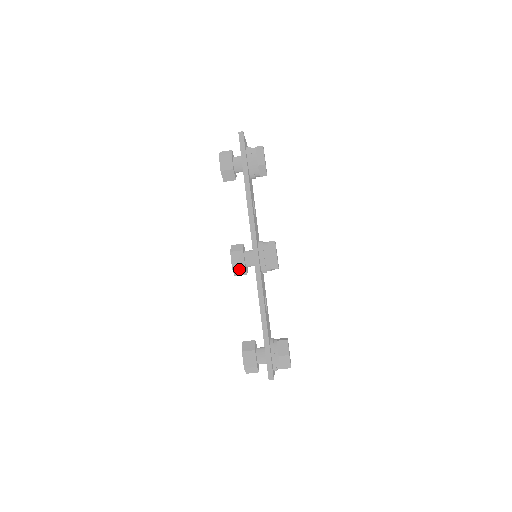
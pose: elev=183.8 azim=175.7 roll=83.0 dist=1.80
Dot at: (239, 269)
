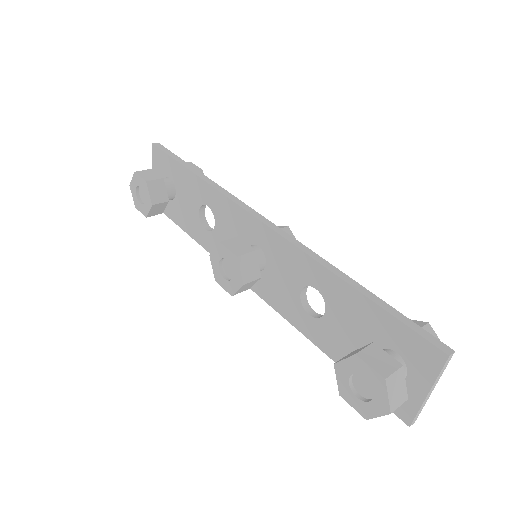
Dot at: (248, 261)
